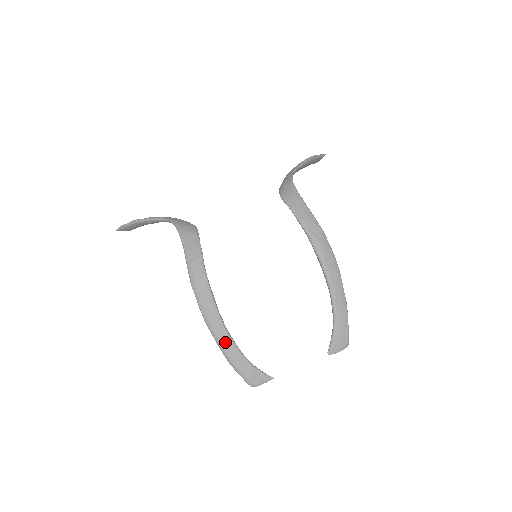
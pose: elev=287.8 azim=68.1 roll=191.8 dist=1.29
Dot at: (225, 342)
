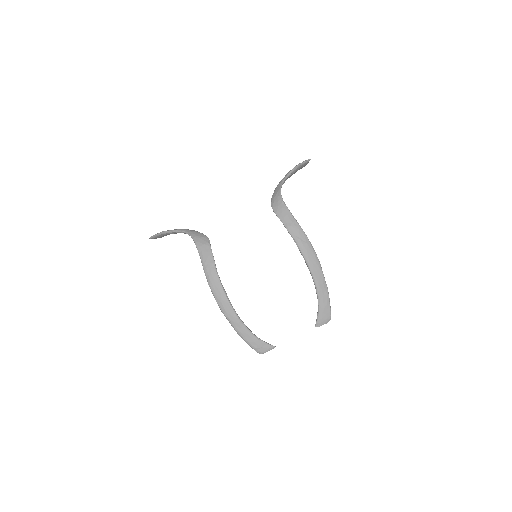
Dot at: (237, 324)
